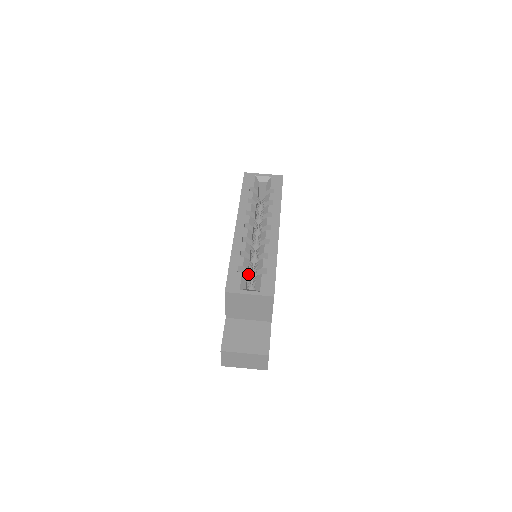
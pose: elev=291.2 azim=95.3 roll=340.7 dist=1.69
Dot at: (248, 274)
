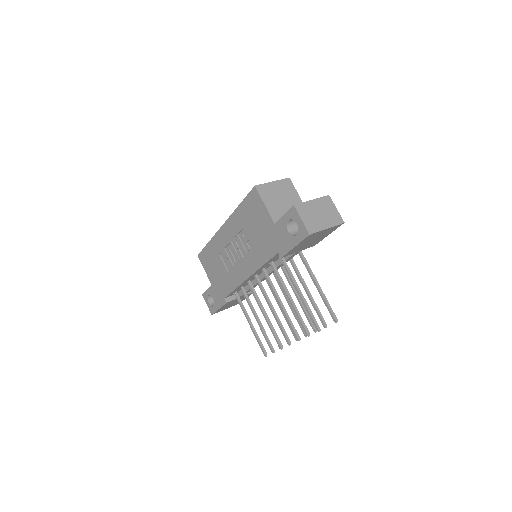
Dot at: occluded
